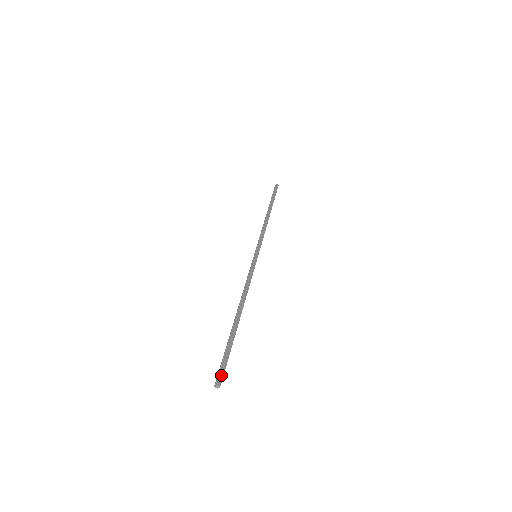
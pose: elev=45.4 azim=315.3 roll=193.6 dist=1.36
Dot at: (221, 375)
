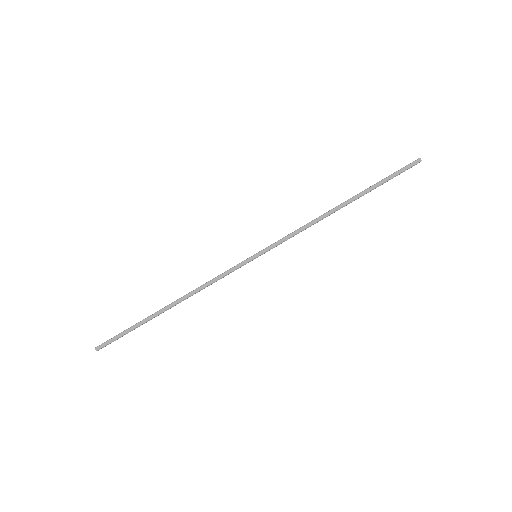
Dot at: (104, 344)
